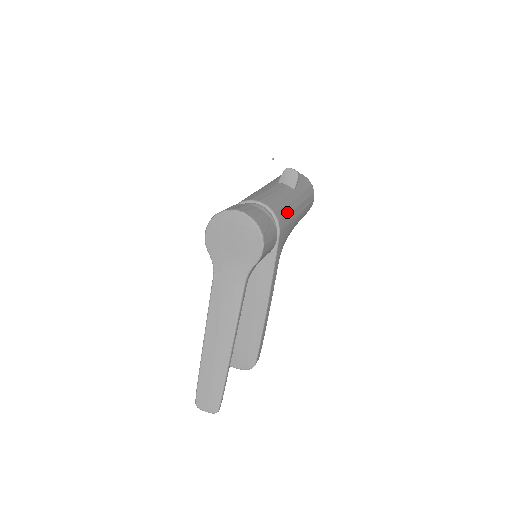
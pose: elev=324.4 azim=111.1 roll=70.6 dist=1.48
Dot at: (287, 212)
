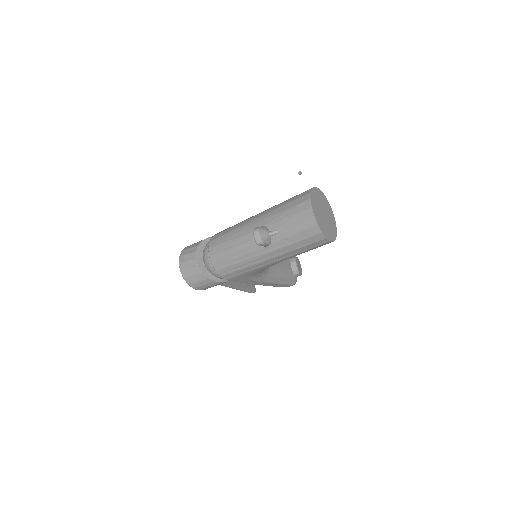
Dot at: (239, 268)
